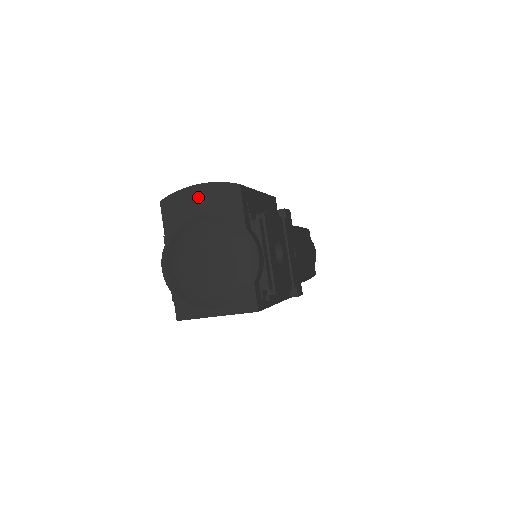
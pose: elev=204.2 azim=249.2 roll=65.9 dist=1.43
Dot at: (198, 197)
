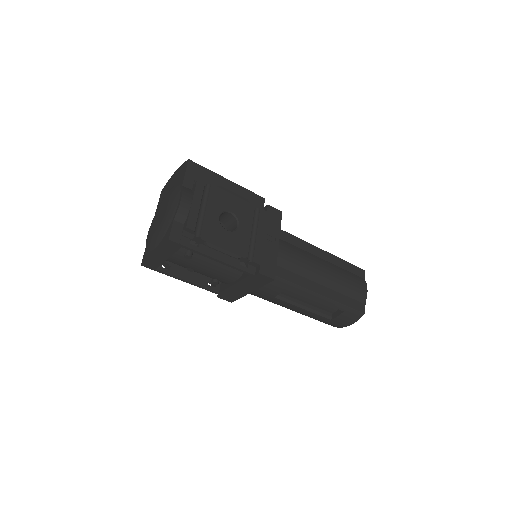
Dot at: (173, 178)
